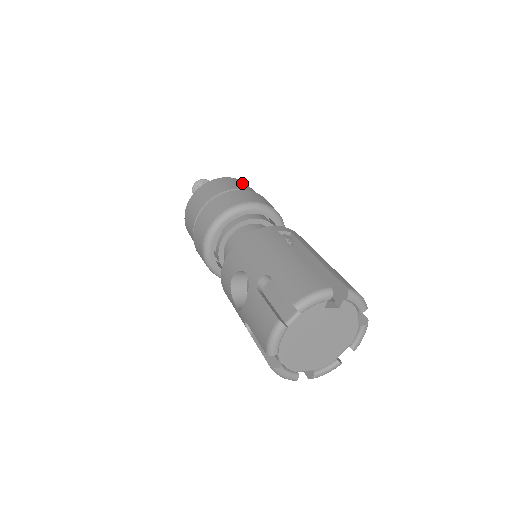
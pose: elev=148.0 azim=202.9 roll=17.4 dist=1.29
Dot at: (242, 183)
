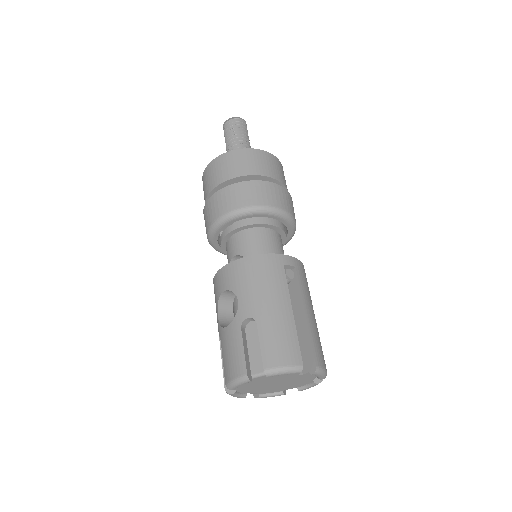
Dot at: (275, 164)
